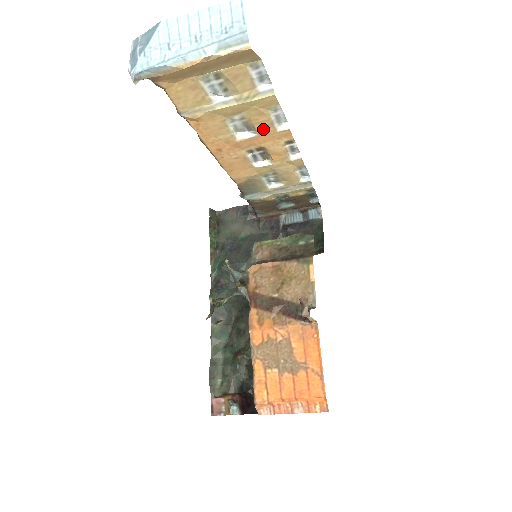
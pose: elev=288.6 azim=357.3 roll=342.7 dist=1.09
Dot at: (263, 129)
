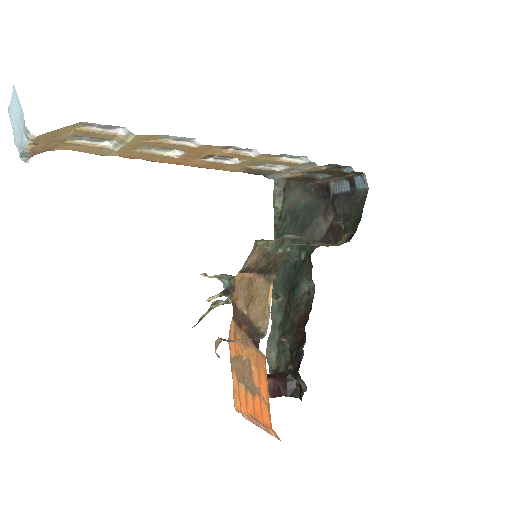
Dot at: (182, 148)
